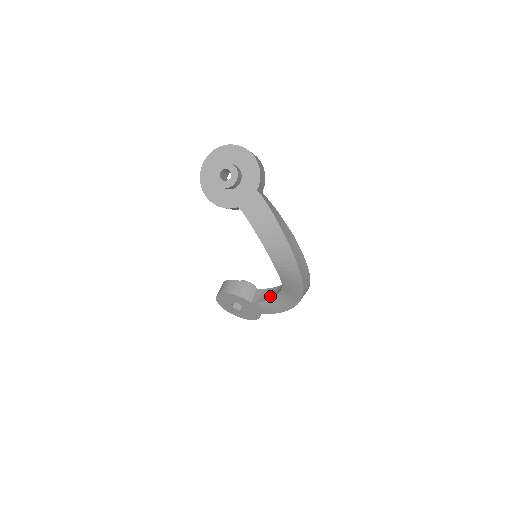
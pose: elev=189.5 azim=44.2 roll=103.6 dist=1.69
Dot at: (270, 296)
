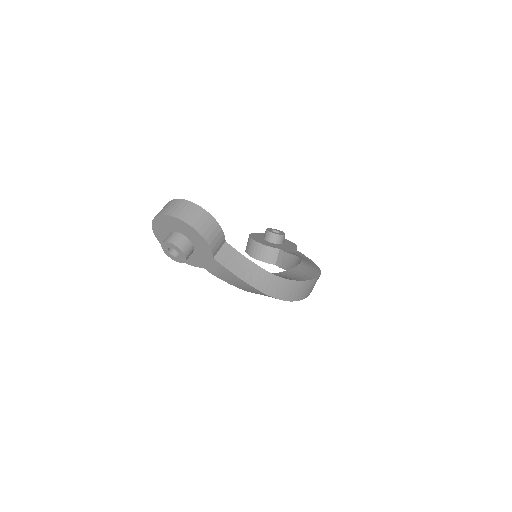
Dot at: (289, 268)
